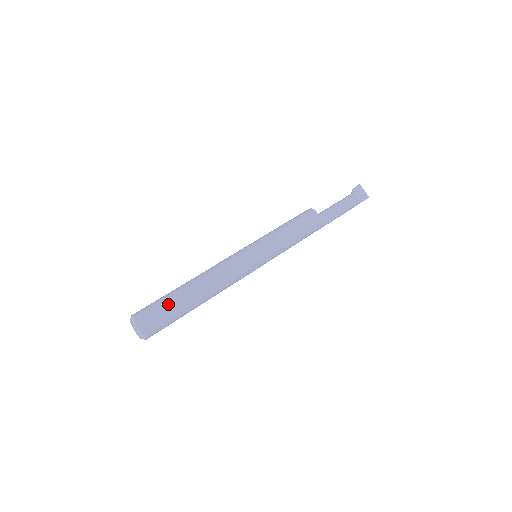
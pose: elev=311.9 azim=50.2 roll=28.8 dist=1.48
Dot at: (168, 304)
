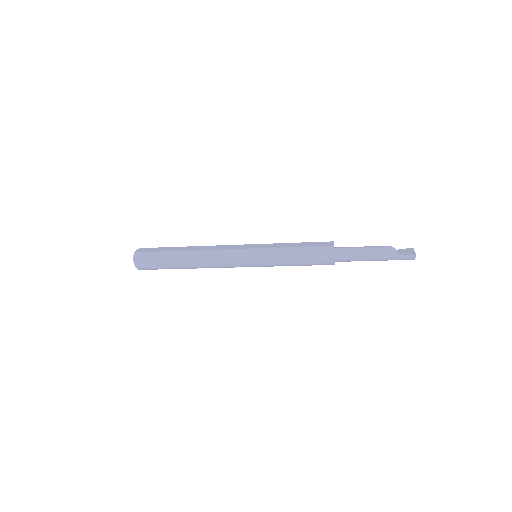
Dot at: (165, 248)
